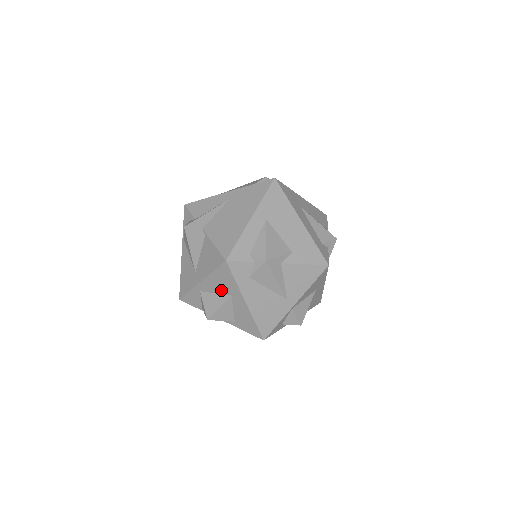
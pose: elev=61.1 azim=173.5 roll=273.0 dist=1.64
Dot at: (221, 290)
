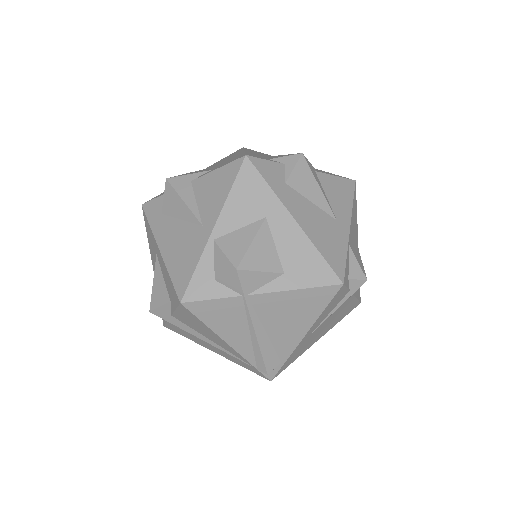
Dot at: (155, 258)
